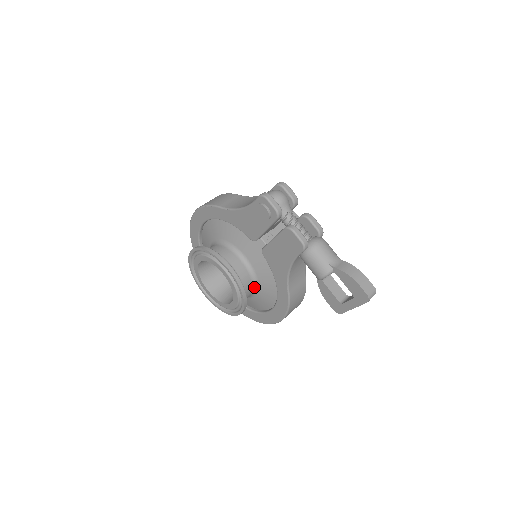
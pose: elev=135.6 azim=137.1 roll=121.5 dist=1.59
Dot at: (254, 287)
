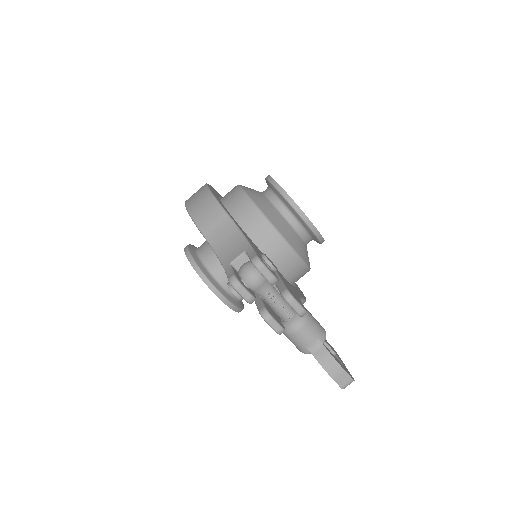
Dot at: occluded
